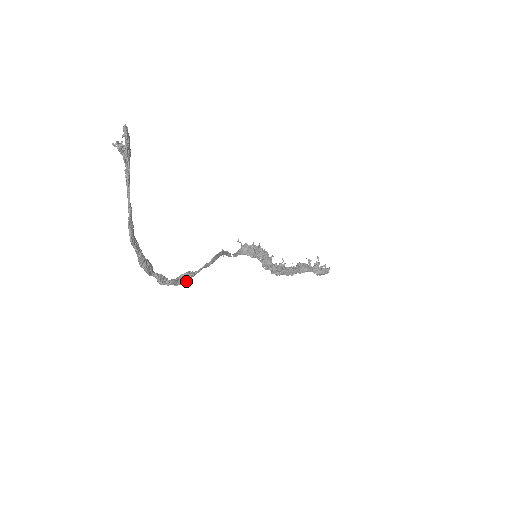
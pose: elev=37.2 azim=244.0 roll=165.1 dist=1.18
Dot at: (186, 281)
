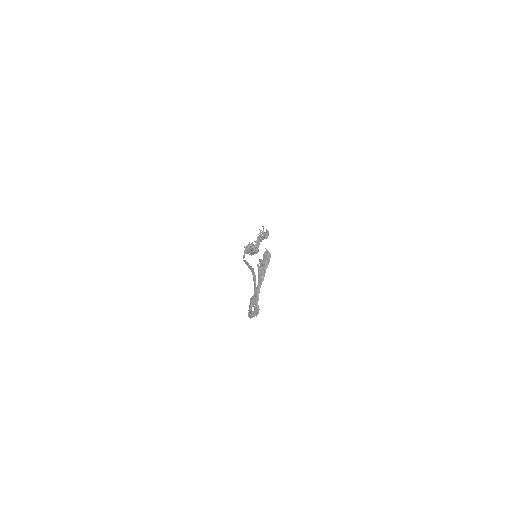
Dot at: (253, 306)
